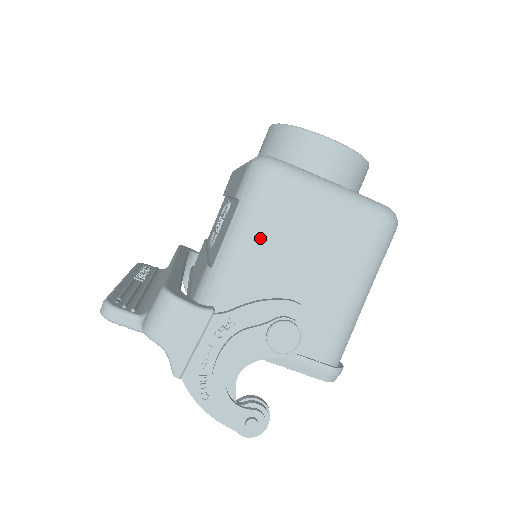
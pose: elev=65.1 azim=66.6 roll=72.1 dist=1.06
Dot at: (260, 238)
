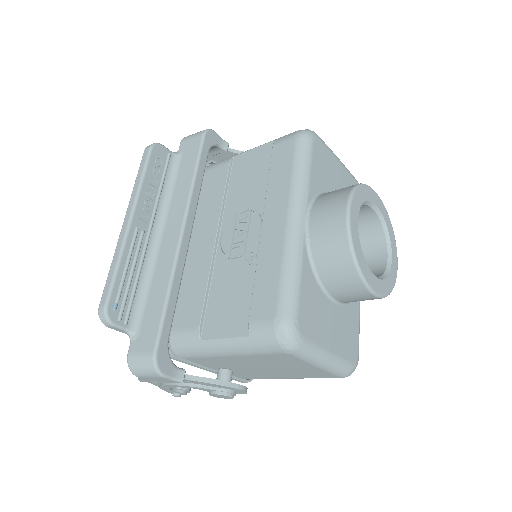
Dot at: (246, 357)
